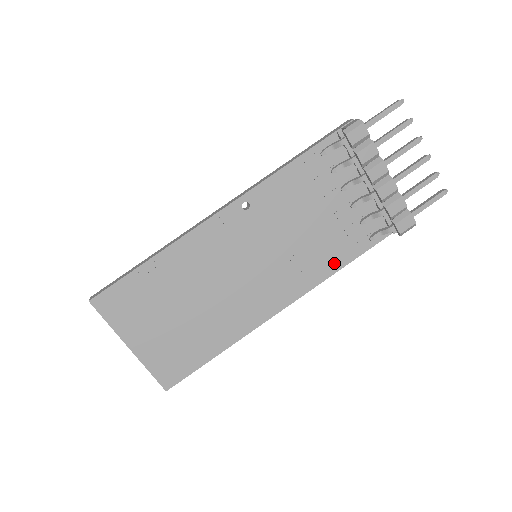
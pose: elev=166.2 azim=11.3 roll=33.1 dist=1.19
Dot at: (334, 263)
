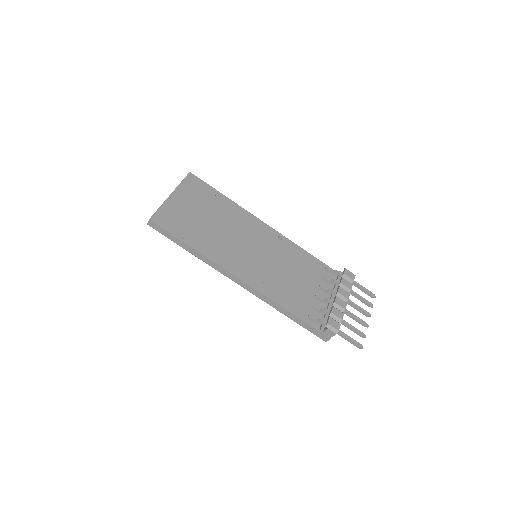
Dot at: (282, 300)
